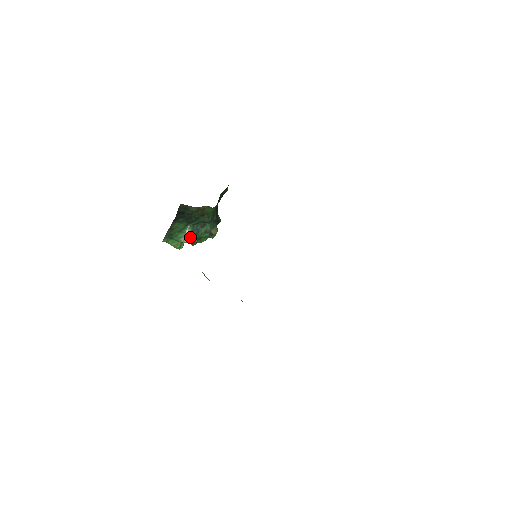
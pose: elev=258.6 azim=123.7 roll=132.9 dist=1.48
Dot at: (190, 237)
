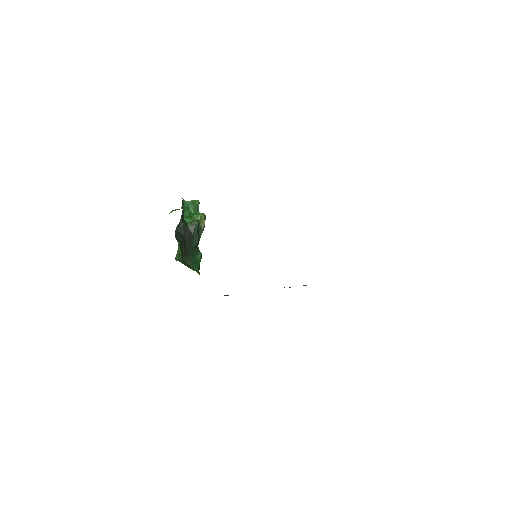
Dot at: occluded
